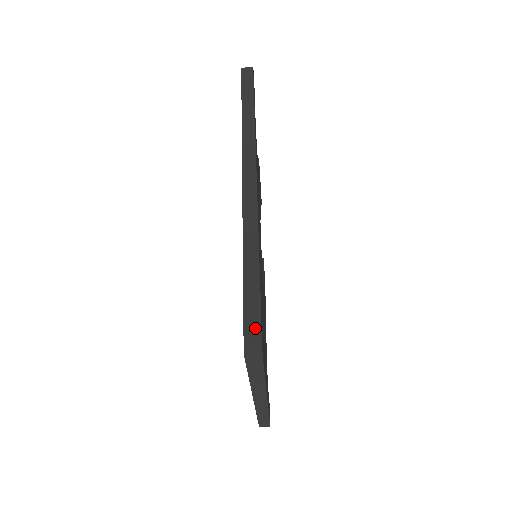
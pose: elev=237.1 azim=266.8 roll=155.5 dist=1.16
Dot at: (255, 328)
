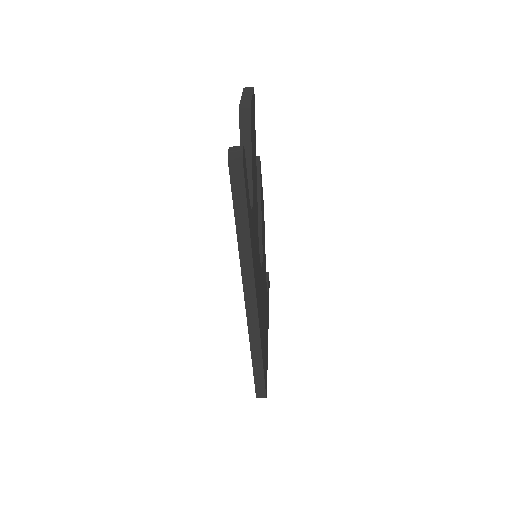
Dot at: (262, 392)
